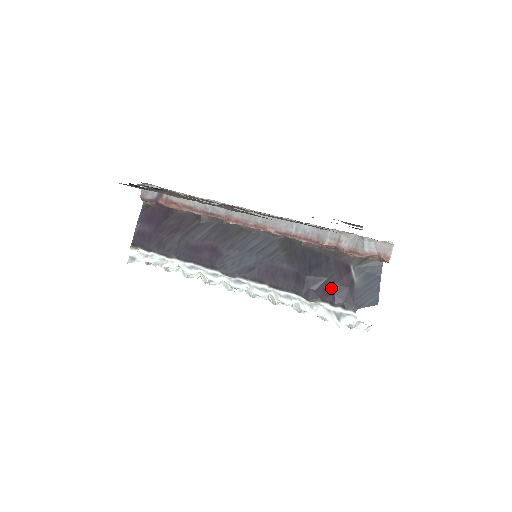
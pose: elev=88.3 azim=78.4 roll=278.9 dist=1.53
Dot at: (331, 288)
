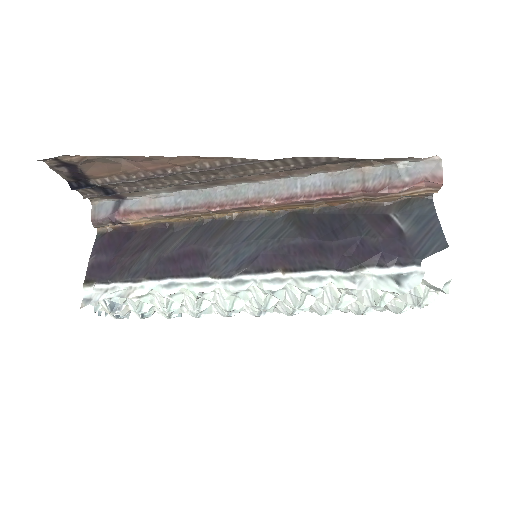
Dot at: (373, 245)
